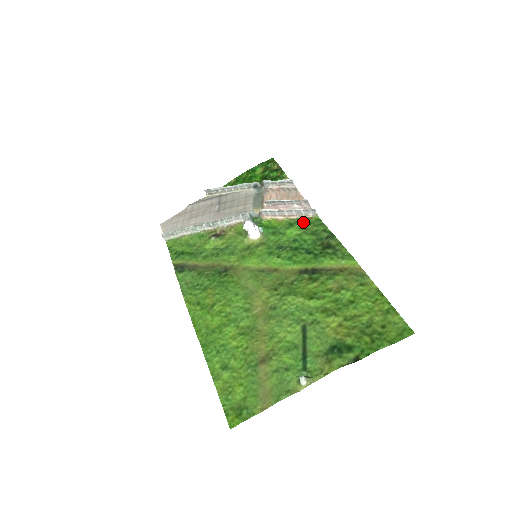
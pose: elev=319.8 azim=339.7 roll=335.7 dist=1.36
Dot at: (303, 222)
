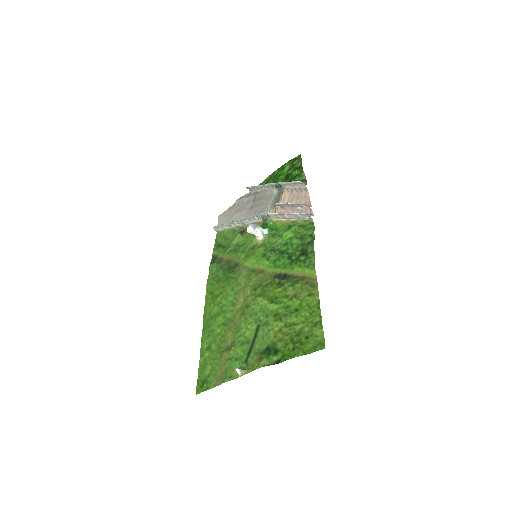
Dot at: (299, 225)
